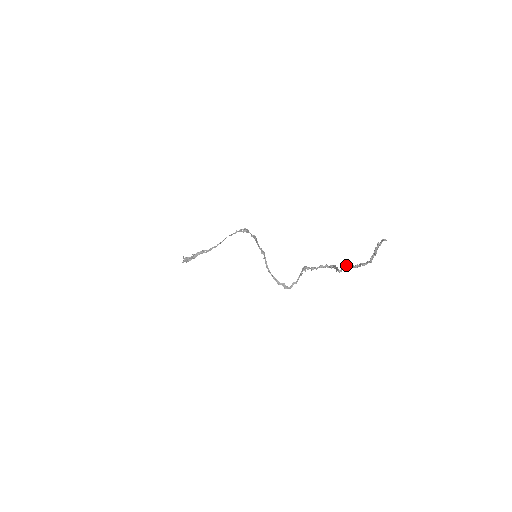
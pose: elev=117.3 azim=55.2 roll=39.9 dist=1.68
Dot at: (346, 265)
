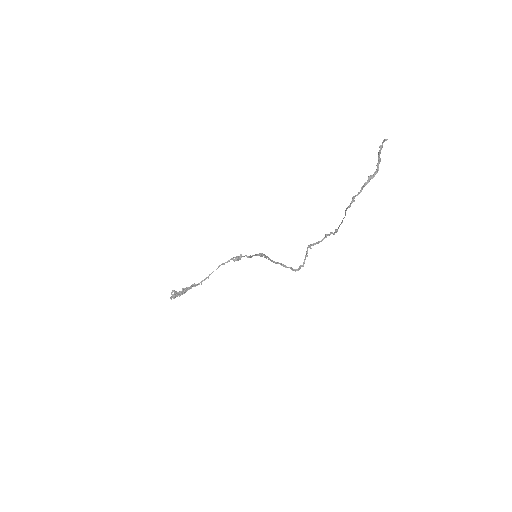
Dot at: occluded
